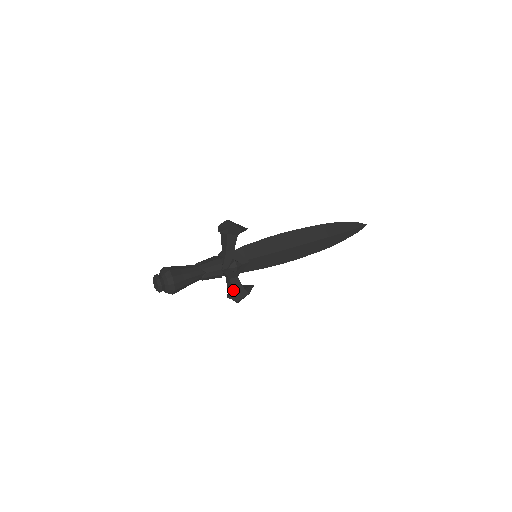
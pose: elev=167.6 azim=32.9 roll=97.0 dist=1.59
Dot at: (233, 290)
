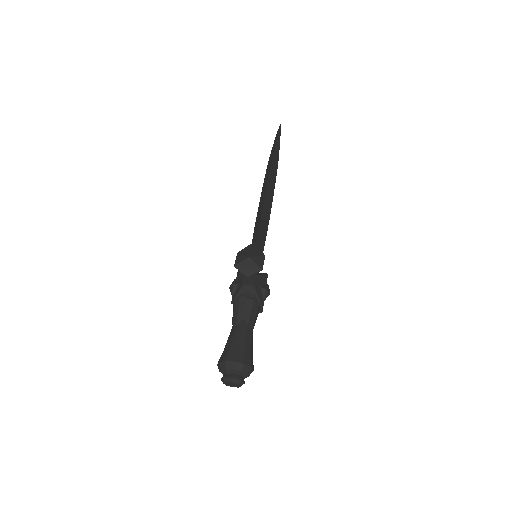
Dot at: occluded
